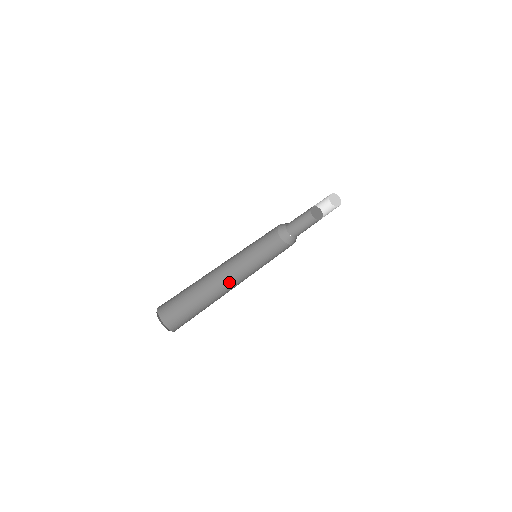
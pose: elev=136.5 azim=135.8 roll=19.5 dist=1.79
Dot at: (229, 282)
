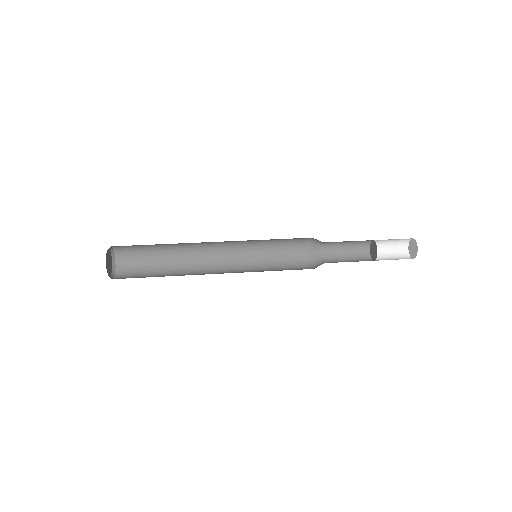
Dot at: (212, 273)
